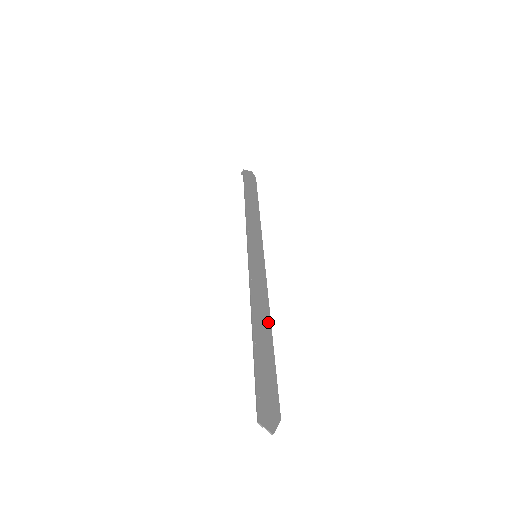
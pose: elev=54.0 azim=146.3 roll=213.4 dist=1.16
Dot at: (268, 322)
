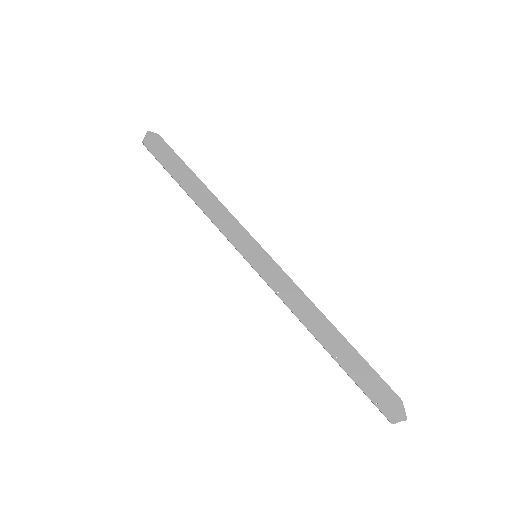
Dot at: (325, 321)
